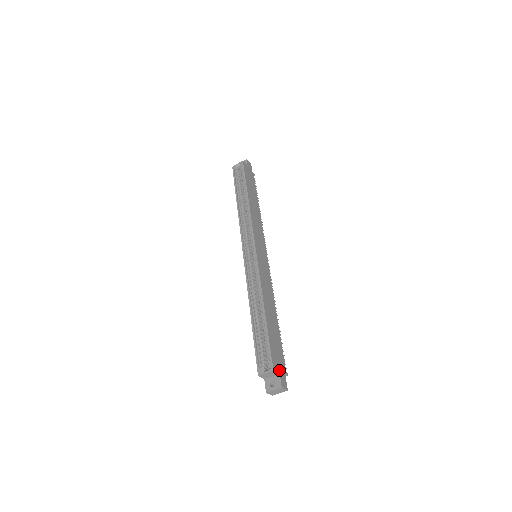
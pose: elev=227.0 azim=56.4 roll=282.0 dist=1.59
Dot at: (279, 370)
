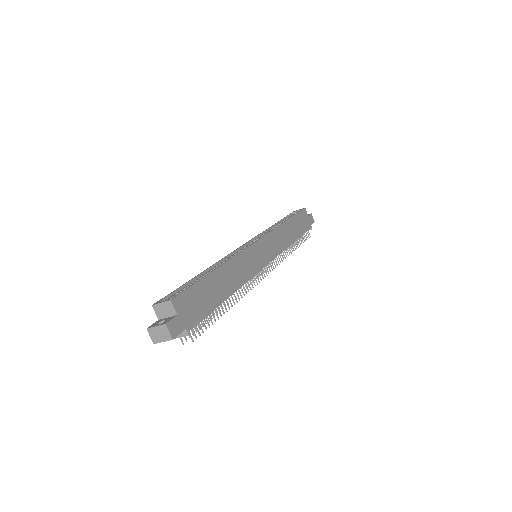
Dot at: (180, 313)
